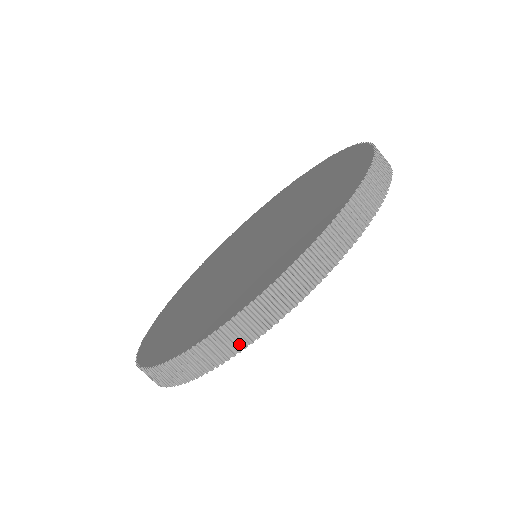
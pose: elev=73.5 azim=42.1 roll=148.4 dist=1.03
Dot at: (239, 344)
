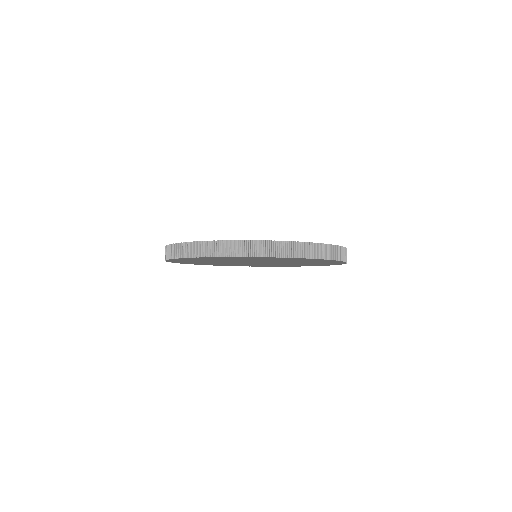
Dot at: (319, 256)
